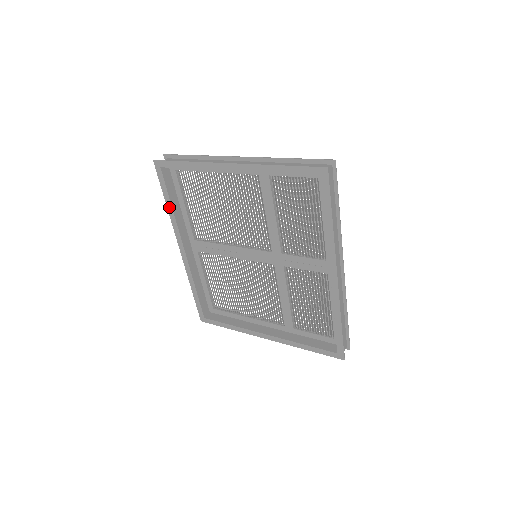
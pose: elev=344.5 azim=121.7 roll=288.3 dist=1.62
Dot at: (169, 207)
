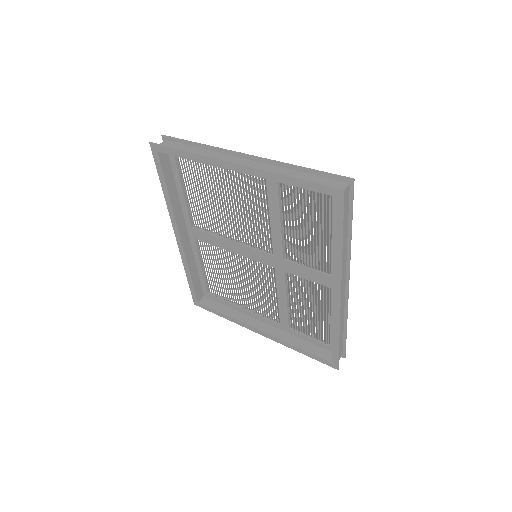
Dot at: (165, 193)
